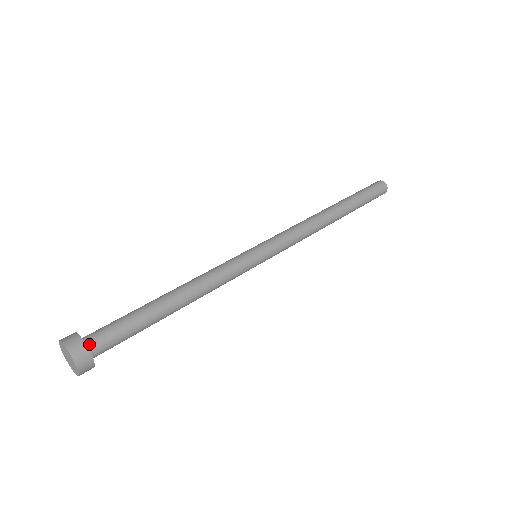
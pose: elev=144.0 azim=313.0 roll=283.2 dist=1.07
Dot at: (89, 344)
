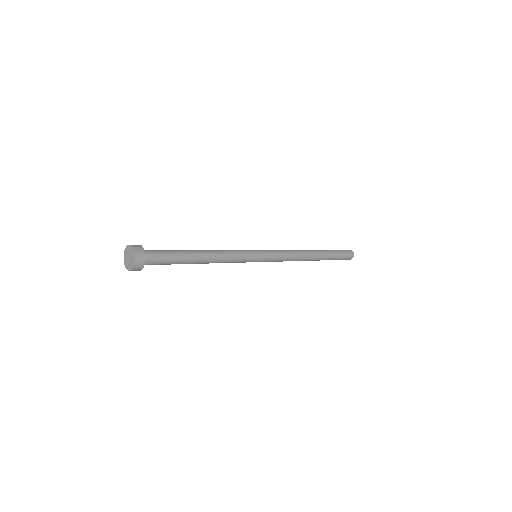
Dot at: occluded
